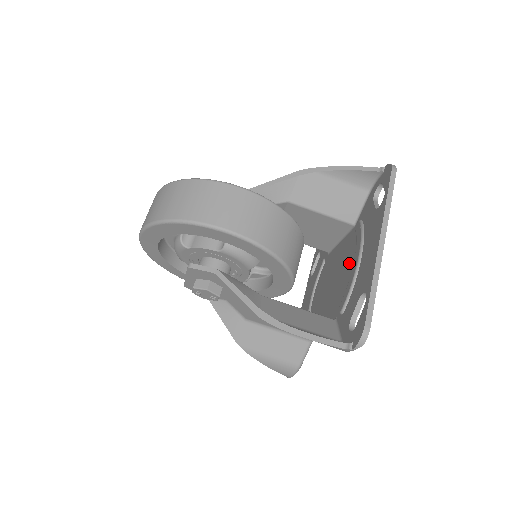
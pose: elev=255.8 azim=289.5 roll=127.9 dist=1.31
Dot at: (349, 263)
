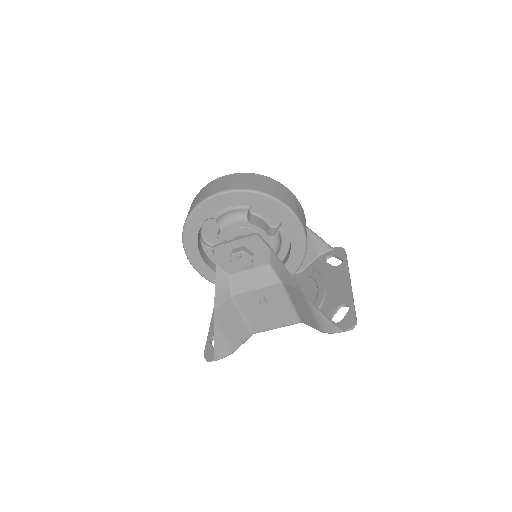
Dot at: (306, 290)
